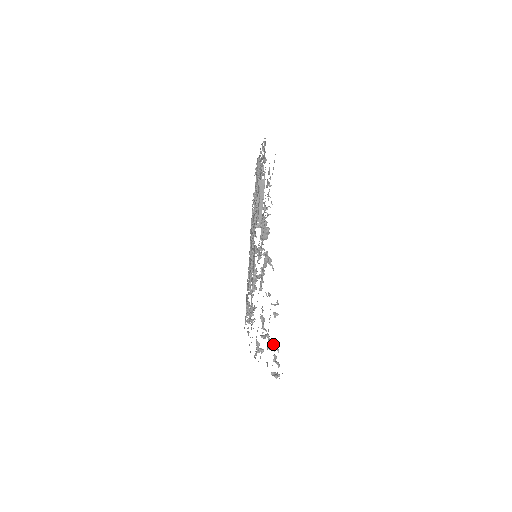
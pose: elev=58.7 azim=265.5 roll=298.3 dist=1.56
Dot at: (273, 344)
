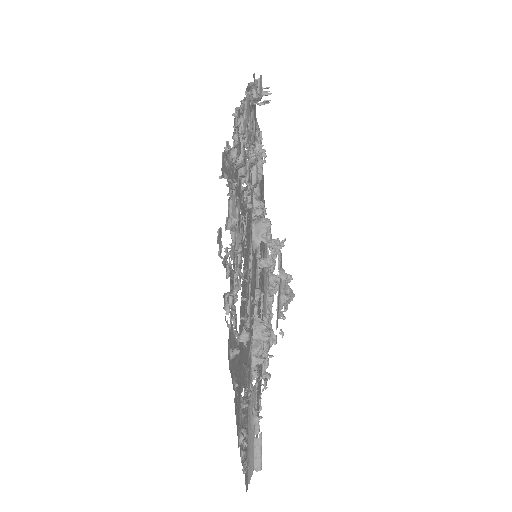
Dot at: occluded
